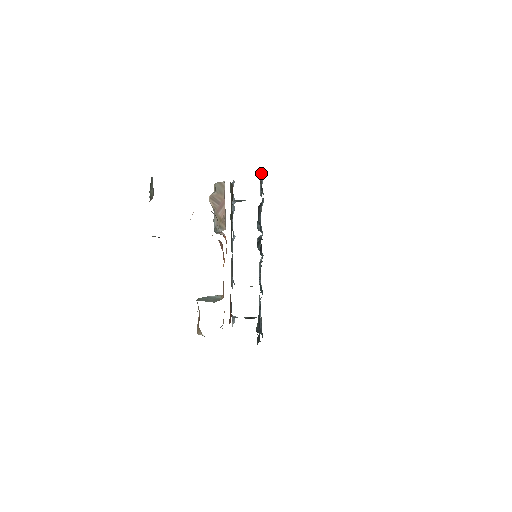
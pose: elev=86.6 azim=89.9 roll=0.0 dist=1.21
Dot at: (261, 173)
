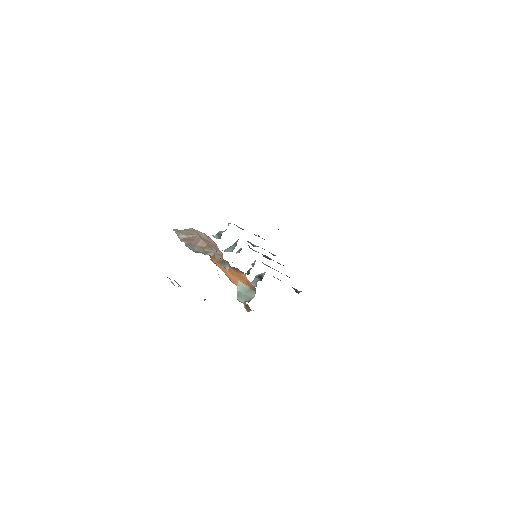
Dot at: occluded
